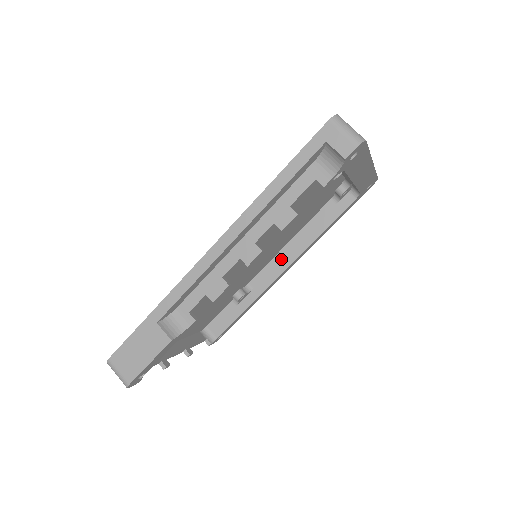
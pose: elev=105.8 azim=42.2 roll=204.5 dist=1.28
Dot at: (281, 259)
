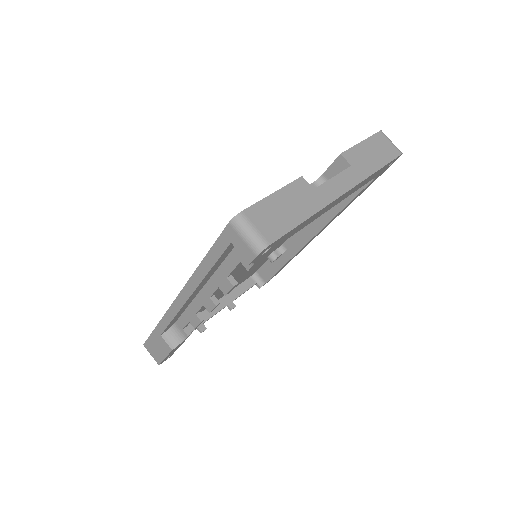
Dot at: (307, 228)
